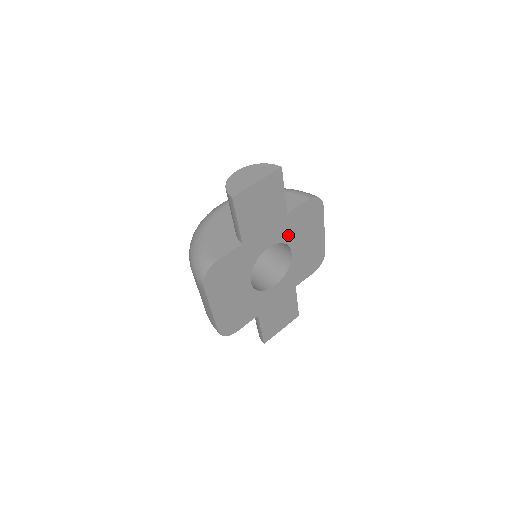
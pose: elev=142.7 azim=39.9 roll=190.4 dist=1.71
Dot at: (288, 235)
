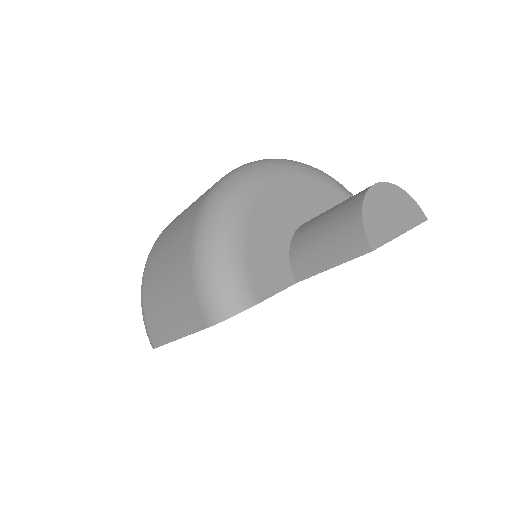
Dot at: occluded
